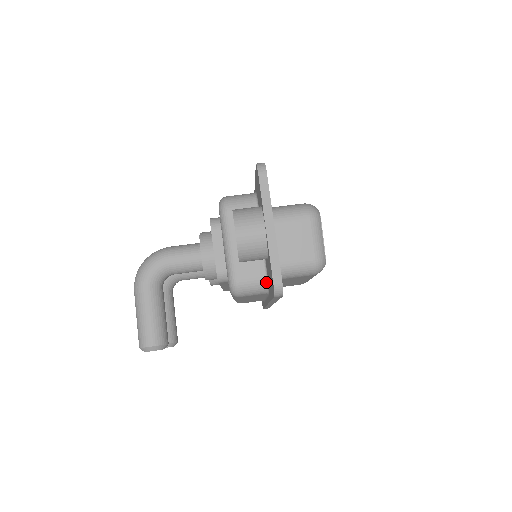
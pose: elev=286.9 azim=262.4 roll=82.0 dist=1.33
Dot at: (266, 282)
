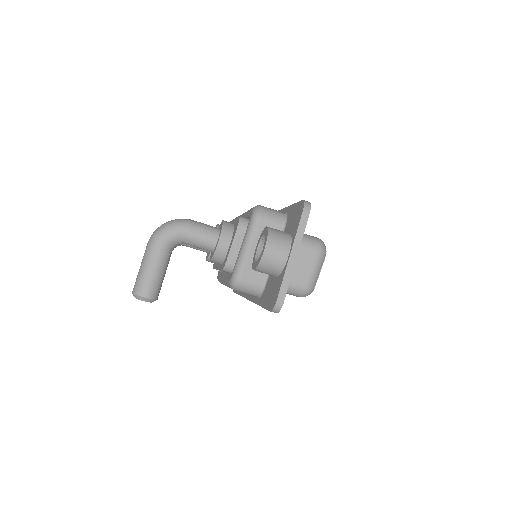
Dot at: (262, 289)
